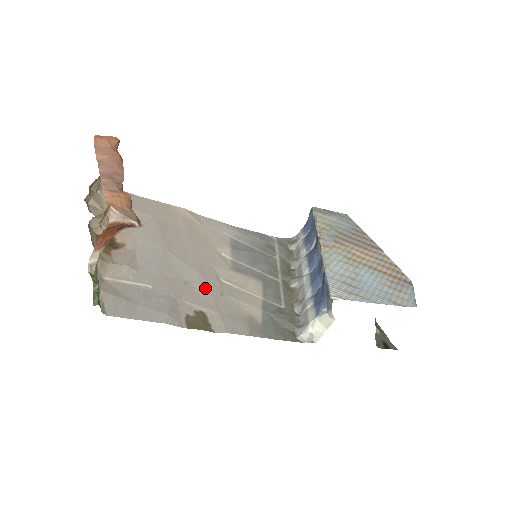
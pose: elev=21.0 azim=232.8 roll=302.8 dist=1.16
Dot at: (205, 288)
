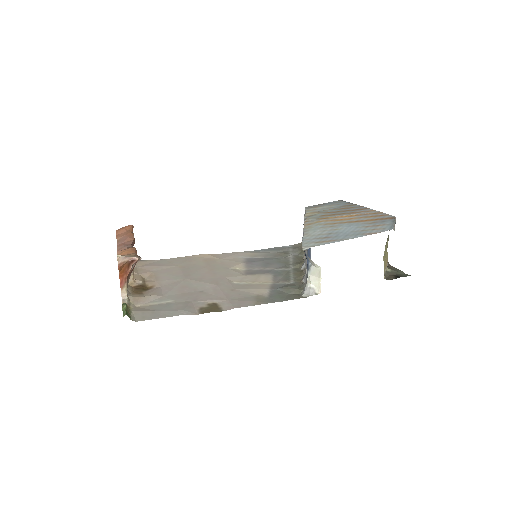
Dot at: (218, 290)
